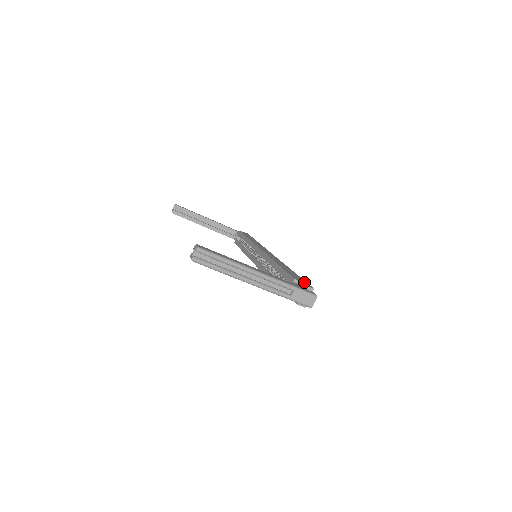
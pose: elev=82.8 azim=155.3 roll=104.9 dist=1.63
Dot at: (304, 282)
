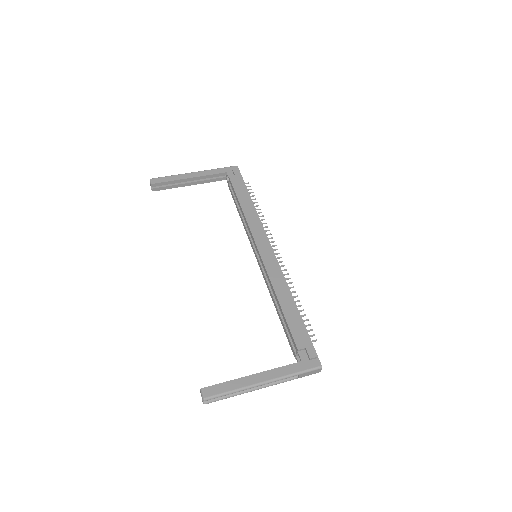
Dot at: (308, 345)
